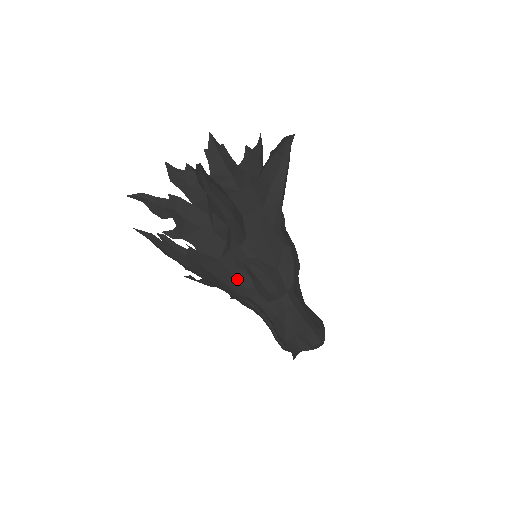
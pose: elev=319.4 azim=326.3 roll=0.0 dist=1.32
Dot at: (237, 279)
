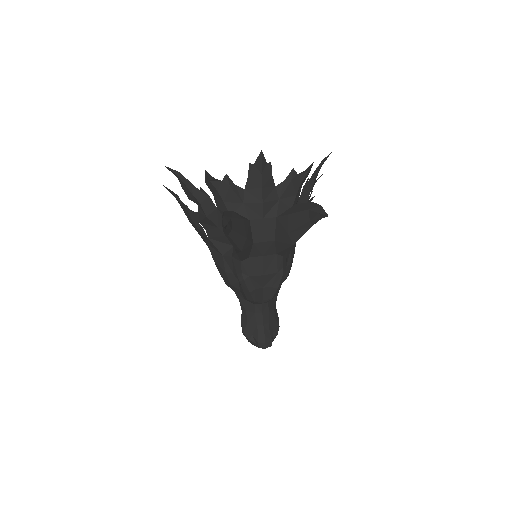
Dot at: (228, 277)
